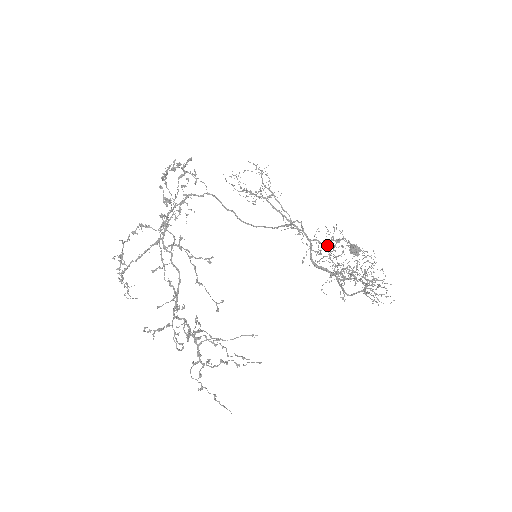
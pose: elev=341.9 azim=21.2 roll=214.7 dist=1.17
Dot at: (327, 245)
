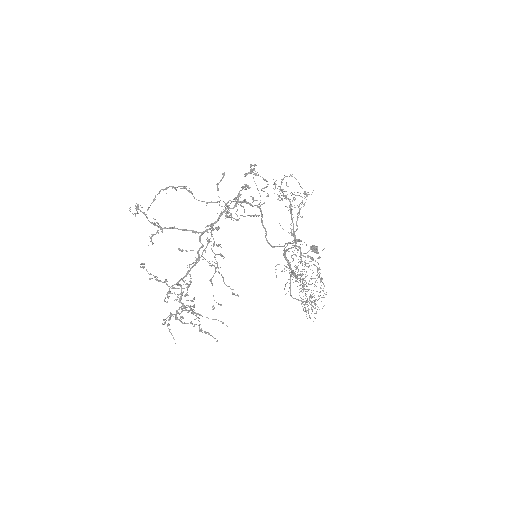
Dot at: (304, 256)
